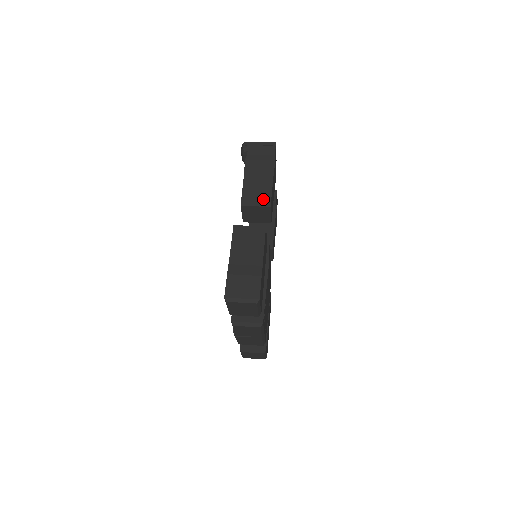
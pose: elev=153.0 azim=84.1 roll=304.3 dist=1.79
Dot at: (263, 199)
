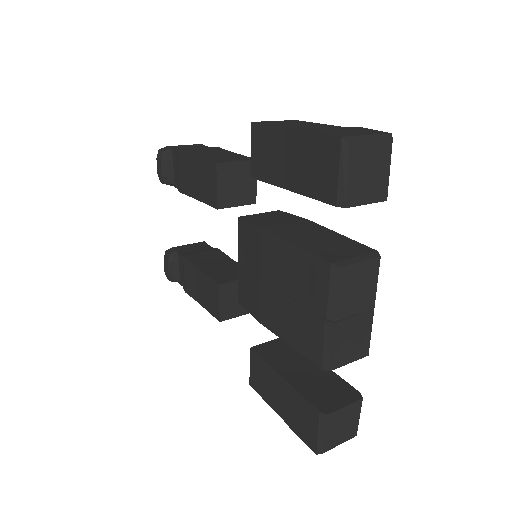
Dot at: (239, 158)
